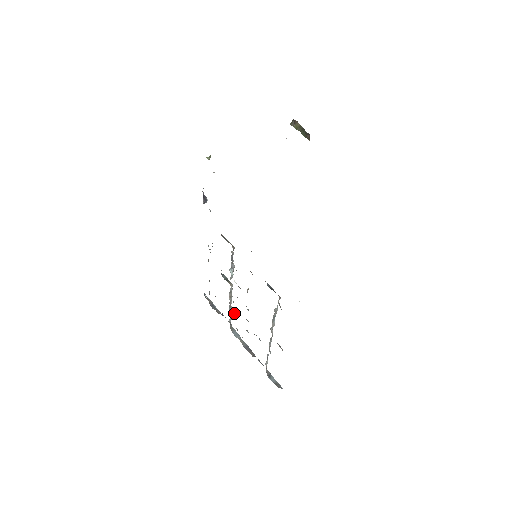
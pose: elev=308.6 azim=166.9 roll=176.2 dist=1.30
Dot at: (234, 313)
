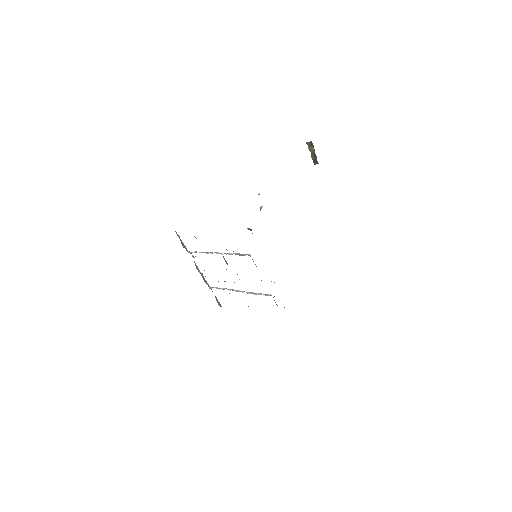
Dot at: occluded
